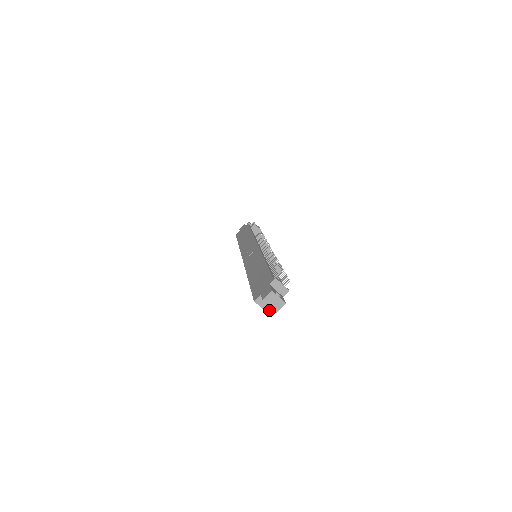
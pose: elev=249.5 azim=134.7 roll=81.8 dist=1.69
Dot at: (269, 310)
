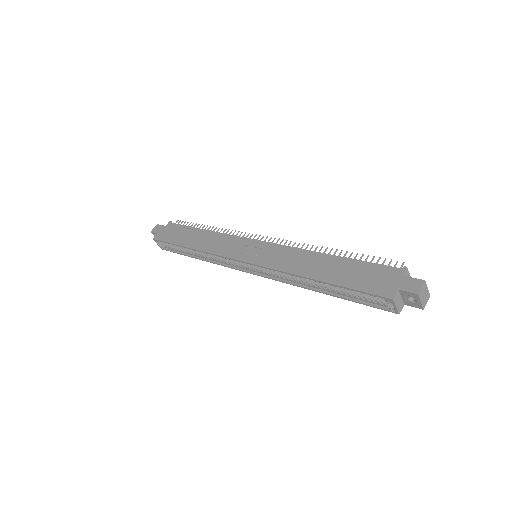
Dot at: (401, 310)
